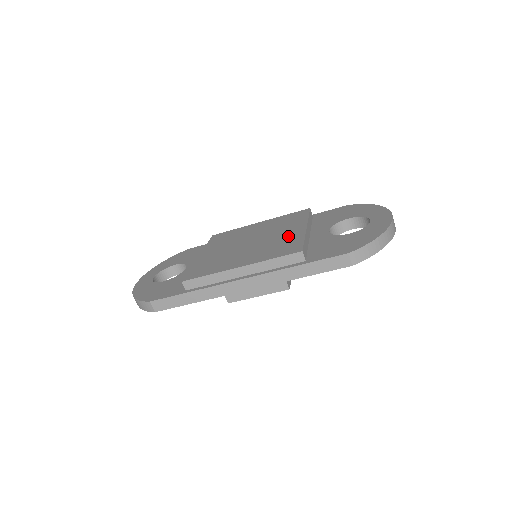
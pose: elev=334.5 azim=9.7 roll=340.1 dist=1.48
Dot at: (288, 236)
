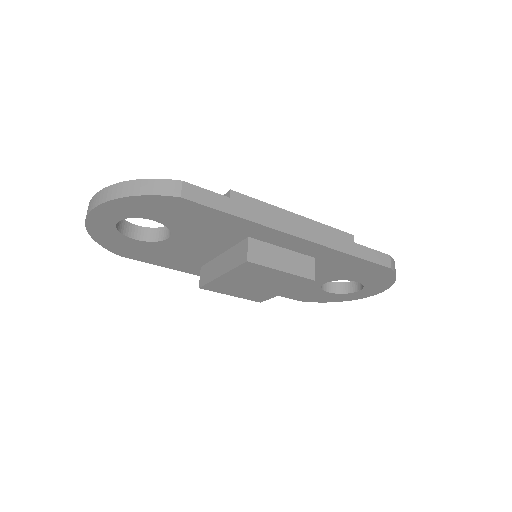
Dot at: occluded
